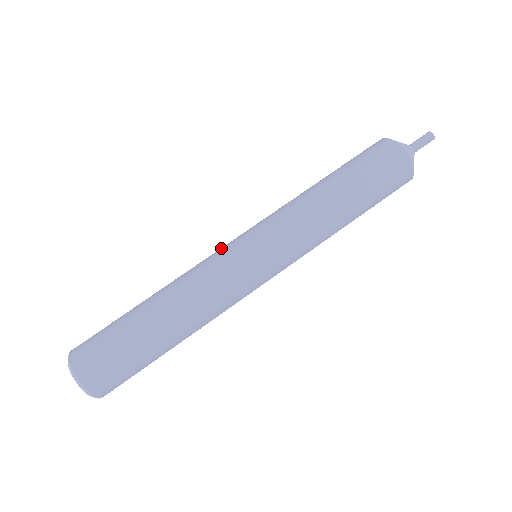
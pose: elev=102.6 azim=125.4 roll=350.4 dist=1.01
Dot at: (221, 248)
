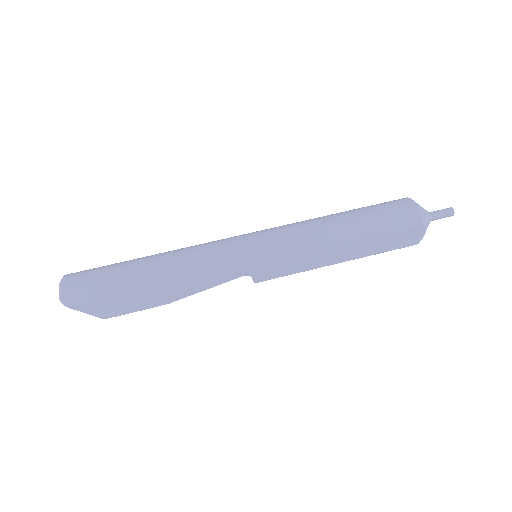
Dot at: occluded
